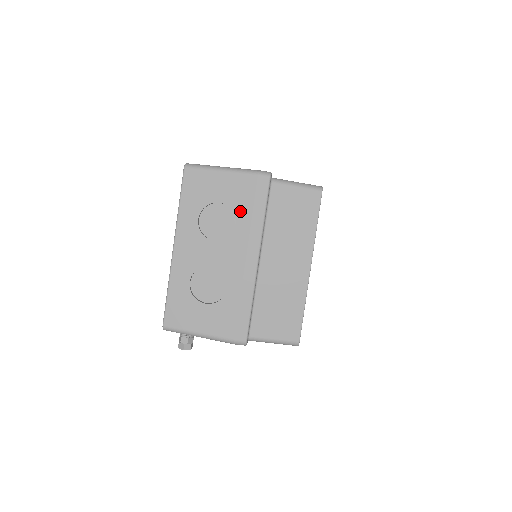
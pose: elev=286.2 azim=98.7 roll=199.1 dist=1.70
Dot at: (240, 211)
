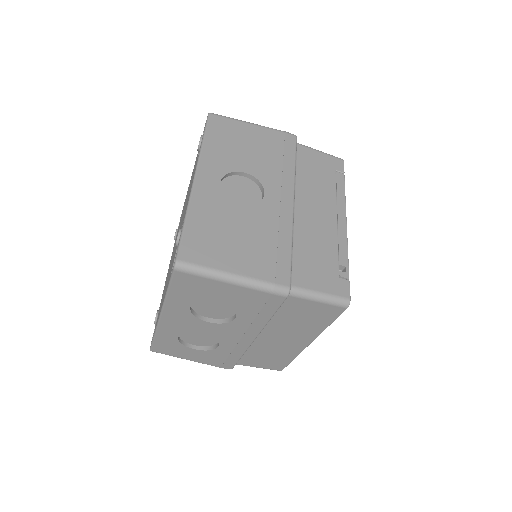
Dot at: (242, 312)
